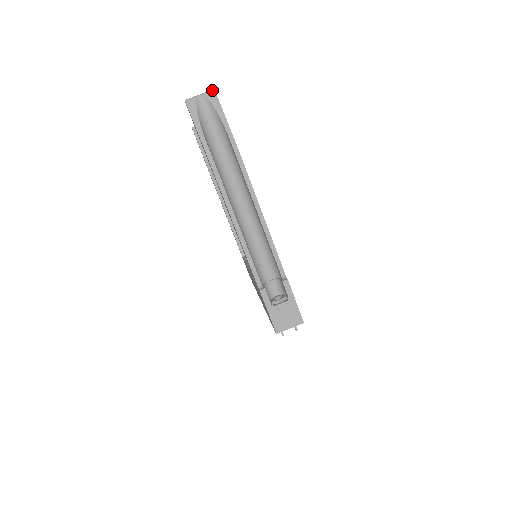
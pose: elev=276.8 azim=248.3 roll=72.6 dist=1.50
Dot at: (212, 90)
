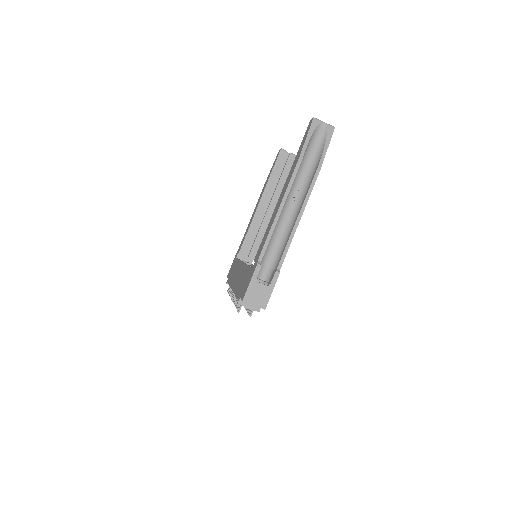
Dot at: (333, 126)
